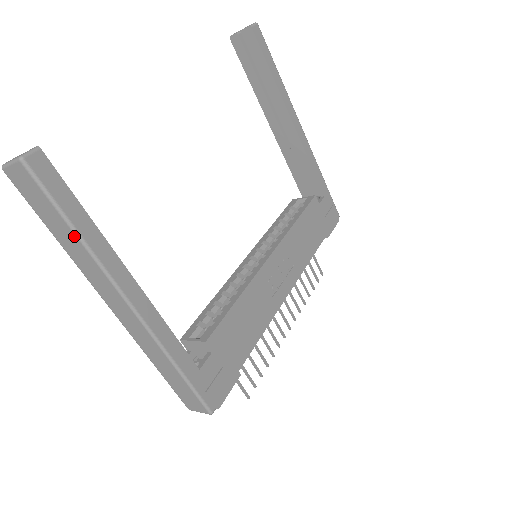
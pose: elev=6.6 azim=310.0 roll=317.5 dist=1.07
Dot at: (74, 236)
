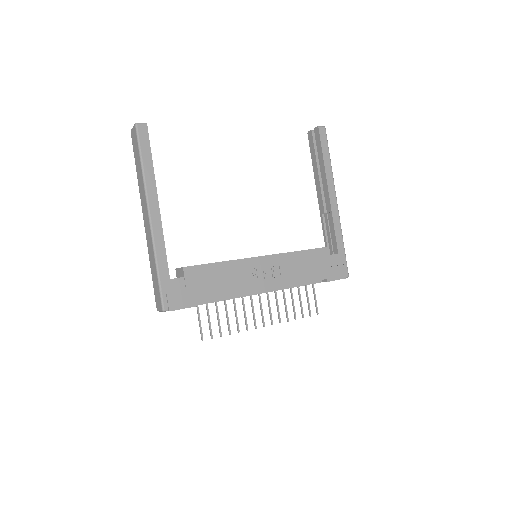
Dot at: (141, 168)
